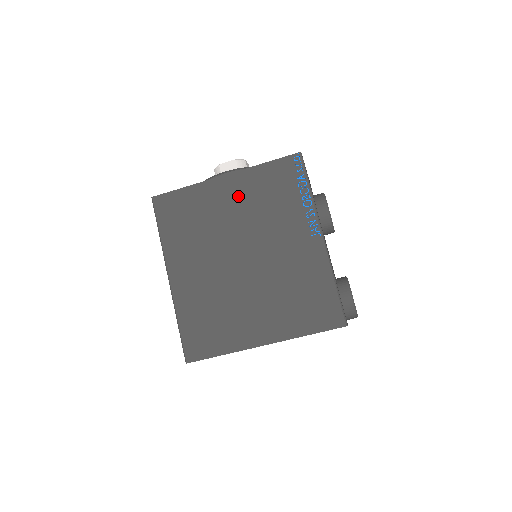
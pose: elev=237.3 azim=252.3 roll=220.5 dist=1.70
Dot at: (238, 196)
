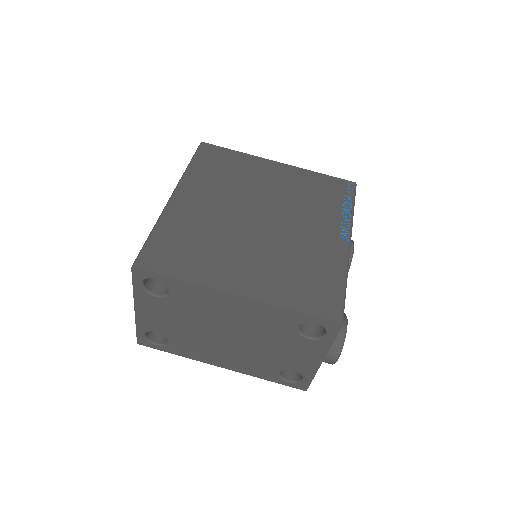
Dot at: (283, 179)
